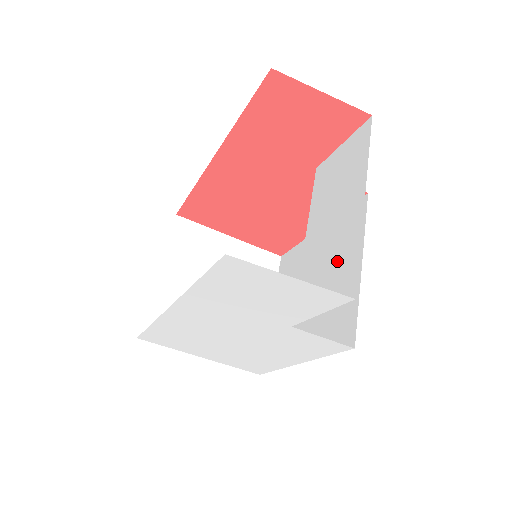
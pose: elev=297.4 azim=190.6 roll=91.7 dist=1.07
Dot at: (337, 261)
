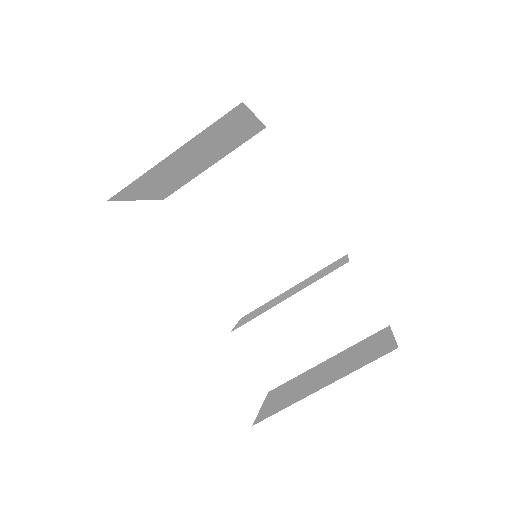
Dot at: (283, 358)
